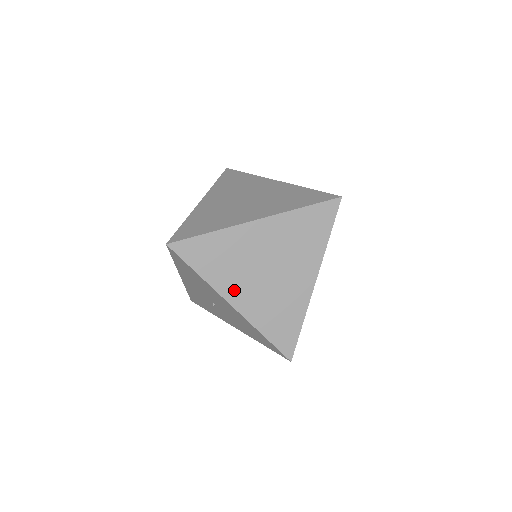
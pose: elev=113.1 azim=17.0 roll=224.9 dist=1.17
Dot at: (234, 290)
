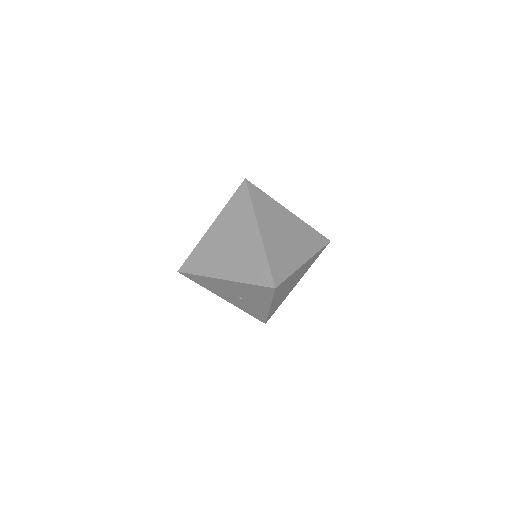
Dot at: (219, 270)
